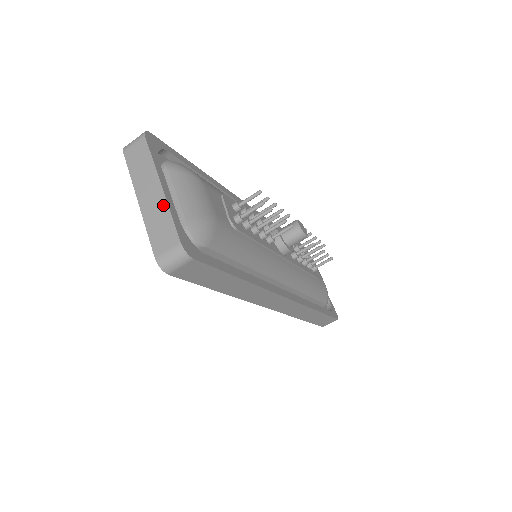
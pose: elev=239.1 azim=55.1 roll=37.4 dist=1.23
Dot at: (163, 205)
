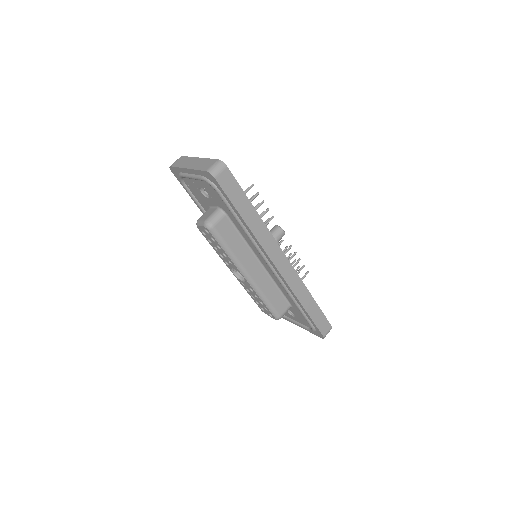
Dot at: (203, 160)
